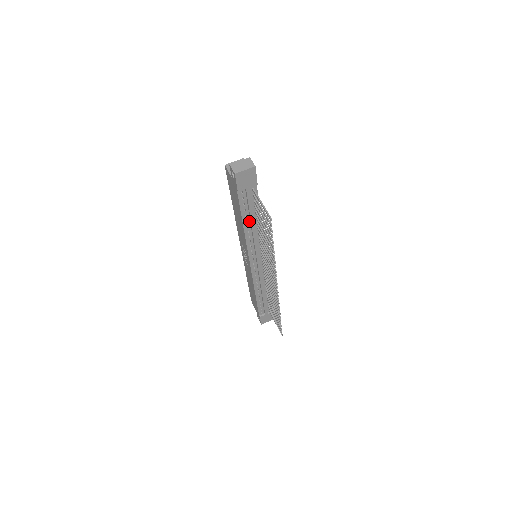
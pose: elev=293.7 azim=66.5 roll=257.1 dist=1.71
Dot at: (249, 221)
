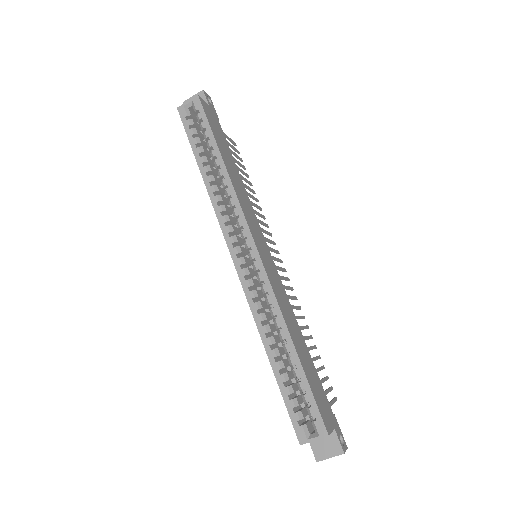
Dot at: occluded
